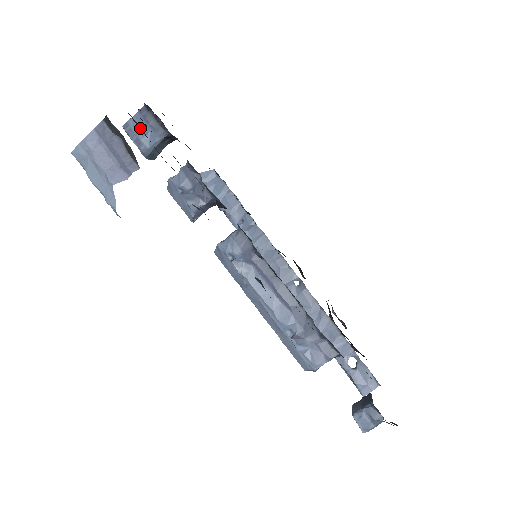
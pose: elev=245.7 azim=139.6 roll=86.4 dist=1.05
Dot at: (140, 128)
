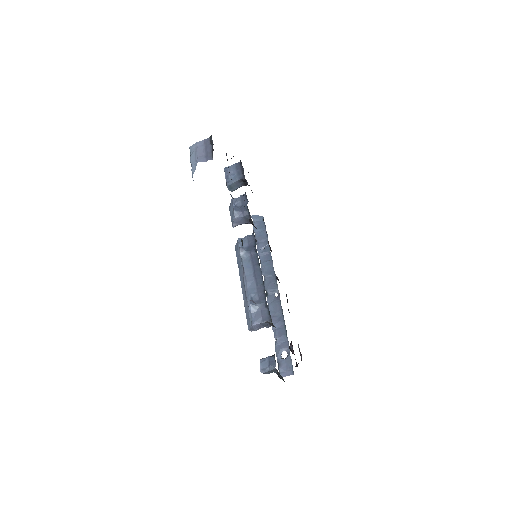
Dot at: occluded
